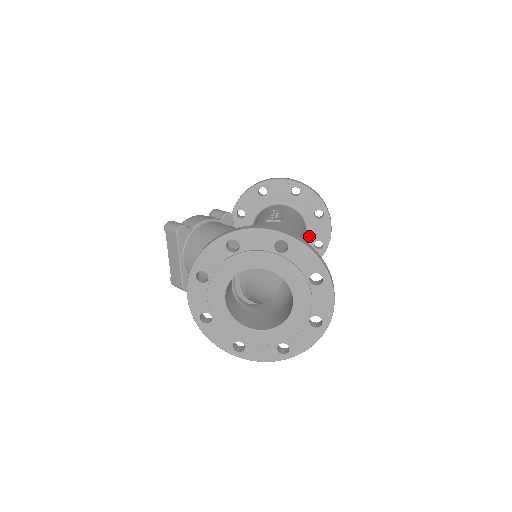
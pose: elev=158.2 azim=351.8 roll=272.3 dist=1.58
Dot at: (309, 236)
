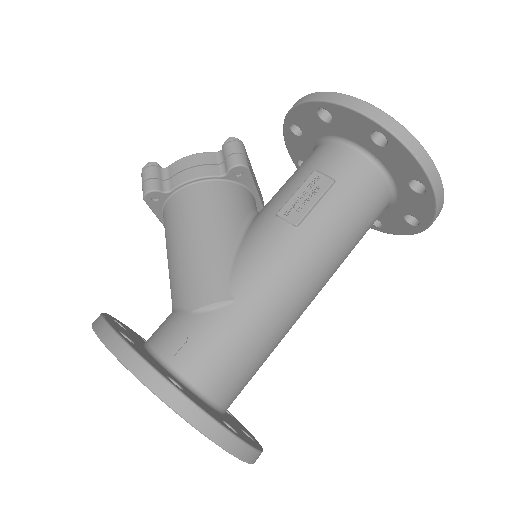
Dot at: (398, 203)
